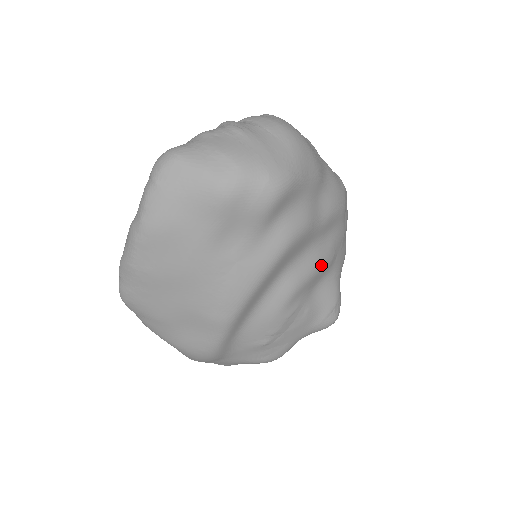
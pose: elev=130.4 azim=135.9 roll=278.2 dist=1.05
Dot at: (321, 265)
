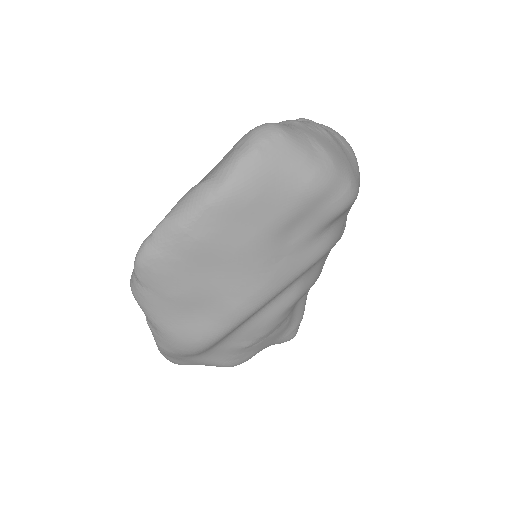
Dot at: (316, 280)
